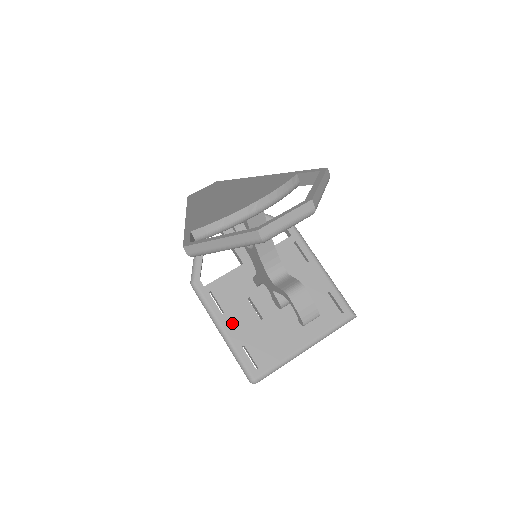
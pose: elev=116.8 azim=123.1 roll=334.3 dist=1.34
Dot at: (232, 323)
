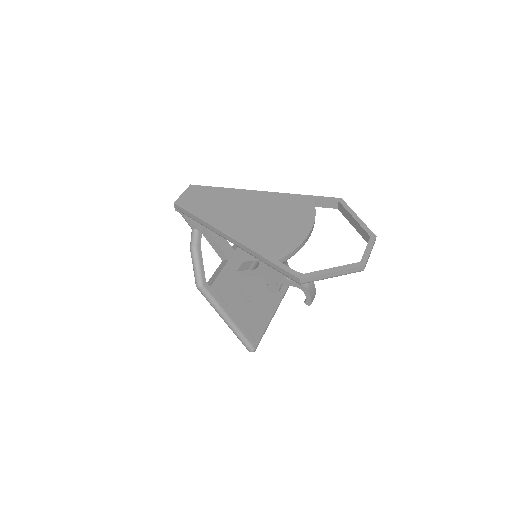
Dot at: (234, 311)
